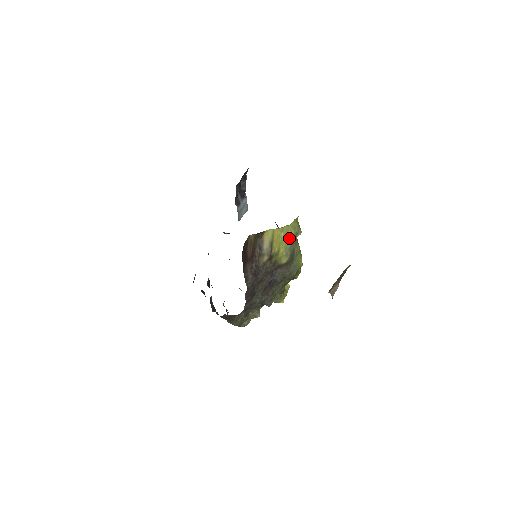
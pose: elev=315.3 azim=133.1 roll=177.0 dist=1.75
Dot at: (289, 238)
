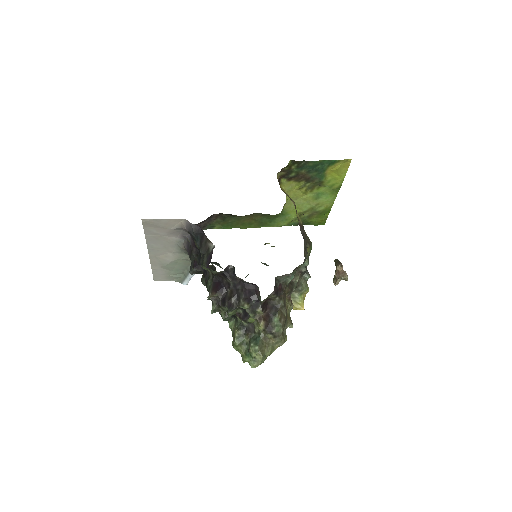
Dot at: occluded
